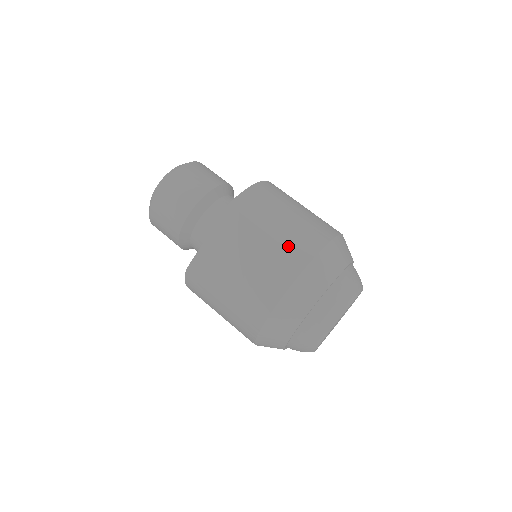
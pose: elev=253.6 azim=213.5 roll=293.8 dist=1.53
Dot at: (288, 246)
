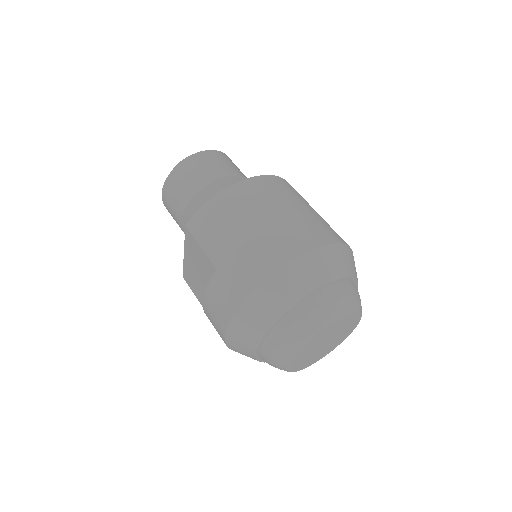
Dot at: (228, 279)
